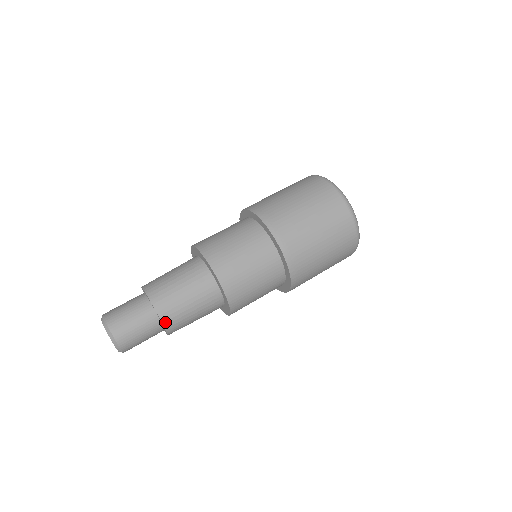
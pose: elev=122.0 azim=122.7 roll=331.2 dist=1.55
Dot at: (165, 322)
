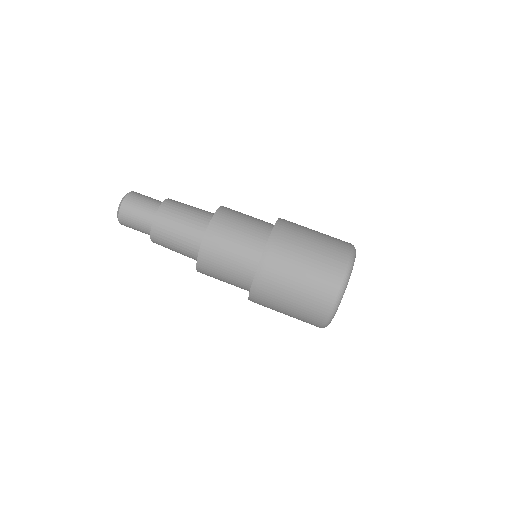
Dot at: (153, 235)
